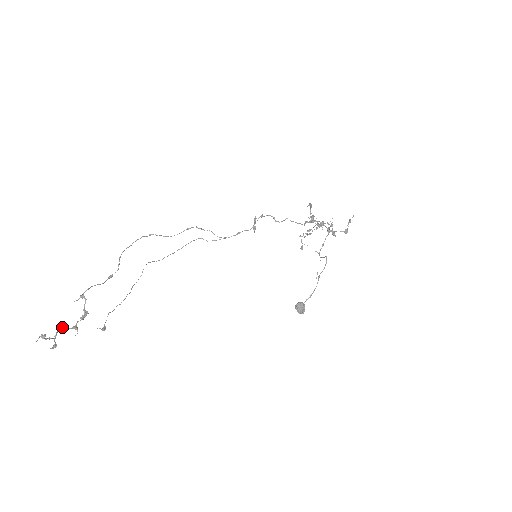
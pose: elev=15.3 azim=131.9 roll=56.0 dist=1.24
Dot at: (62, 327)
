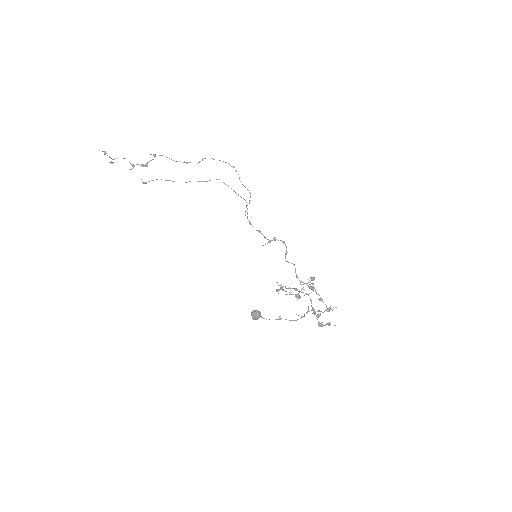
Dot at: (125, 158)
